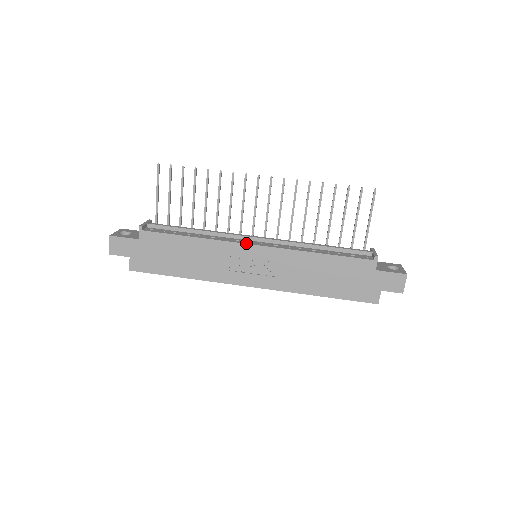
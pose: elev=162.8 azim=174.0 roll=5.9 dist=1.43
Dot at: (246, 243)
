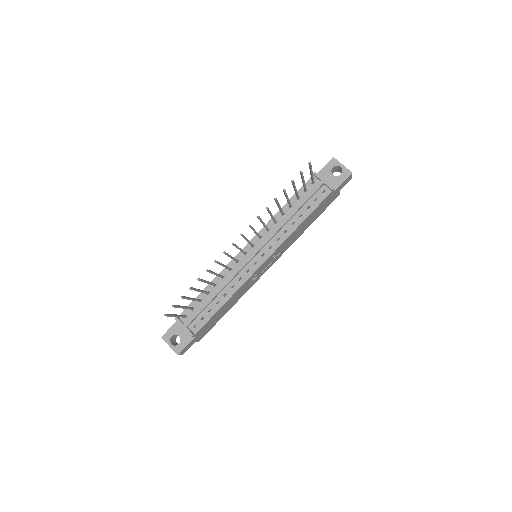
Dot at: (257, 269)
